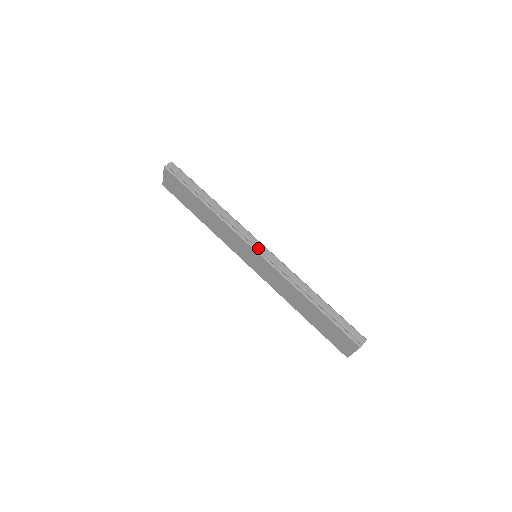
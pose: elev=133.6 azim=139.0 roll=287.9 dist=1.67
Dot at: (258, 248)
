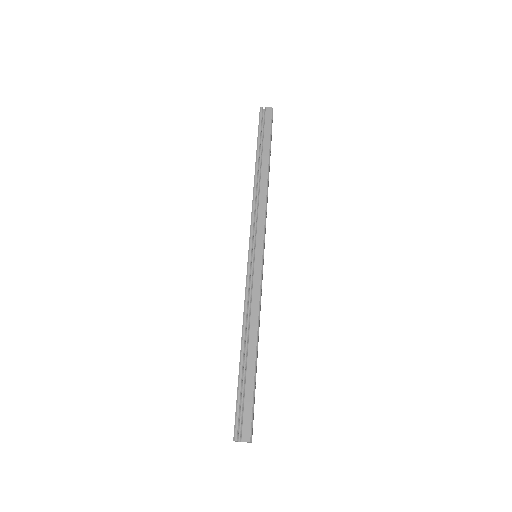
Dot at: (255, 247)
